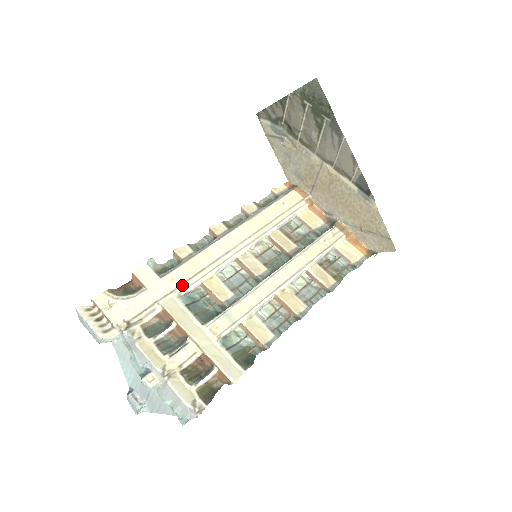
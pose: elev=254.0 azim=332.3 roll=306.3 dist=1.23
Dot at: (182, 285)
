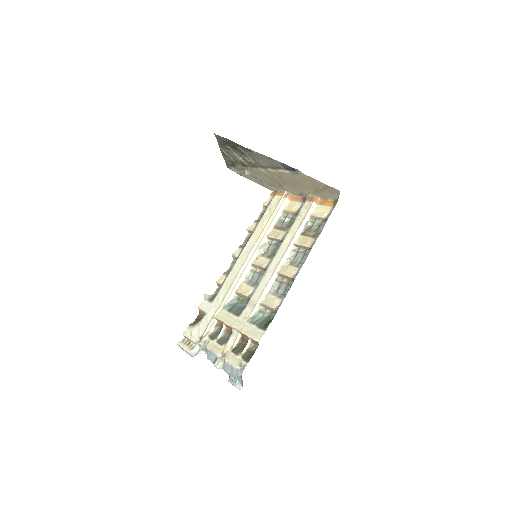
Dot at: (223, 300)
